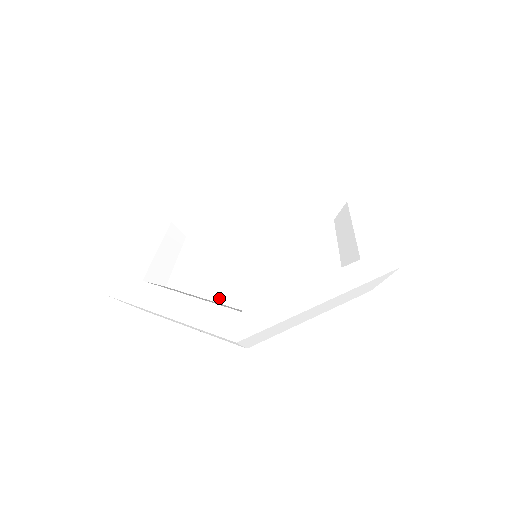
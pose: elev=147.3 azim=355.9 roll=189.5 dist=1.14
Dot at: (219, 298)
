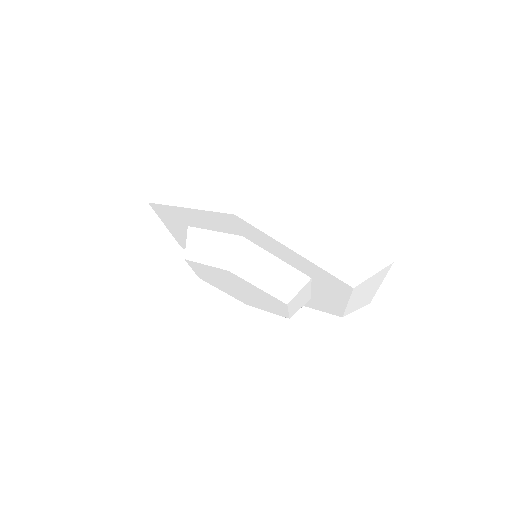
Dot at: occluded
